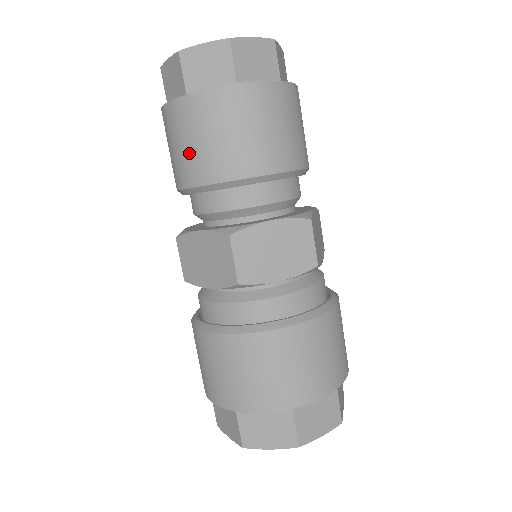
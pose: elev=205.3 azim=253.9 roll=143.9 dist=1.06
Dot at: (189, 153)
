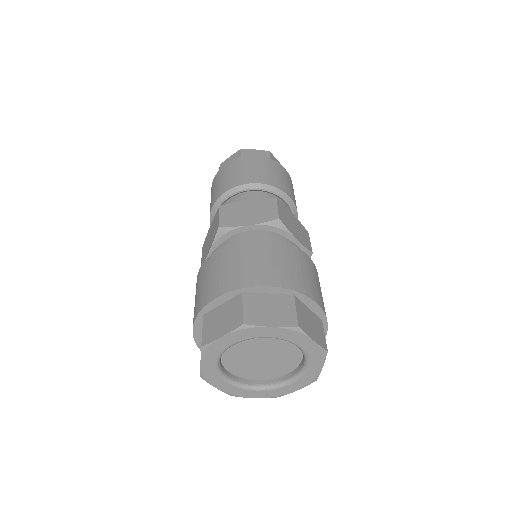
Dot at: (214, 194)
